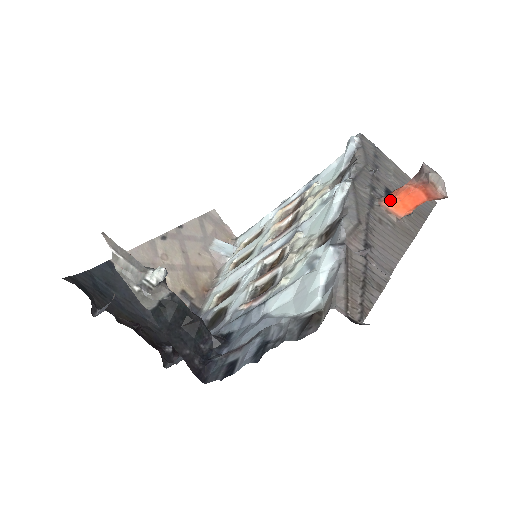
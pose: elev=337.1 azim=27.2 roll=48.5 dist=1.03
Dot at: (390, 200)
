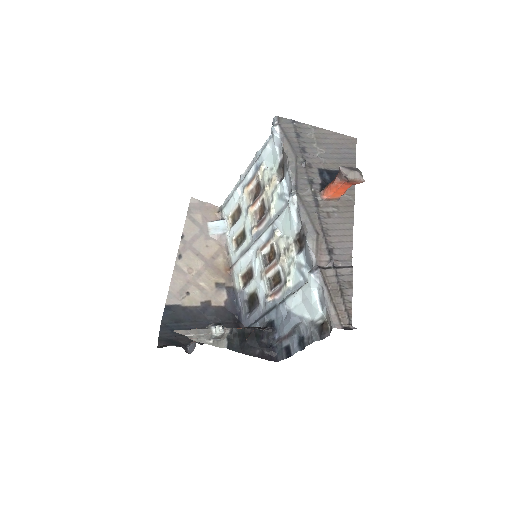
Dot at: (328, 194)
